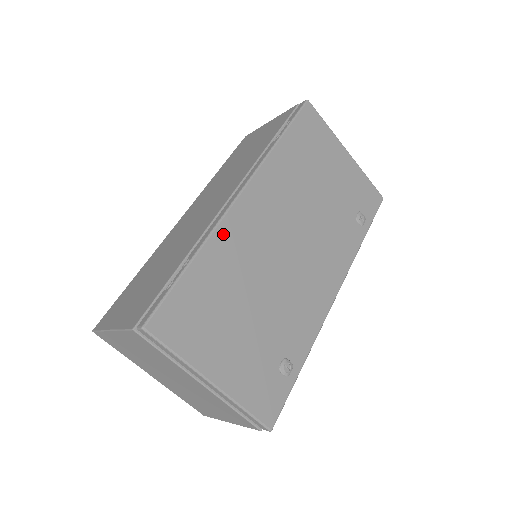
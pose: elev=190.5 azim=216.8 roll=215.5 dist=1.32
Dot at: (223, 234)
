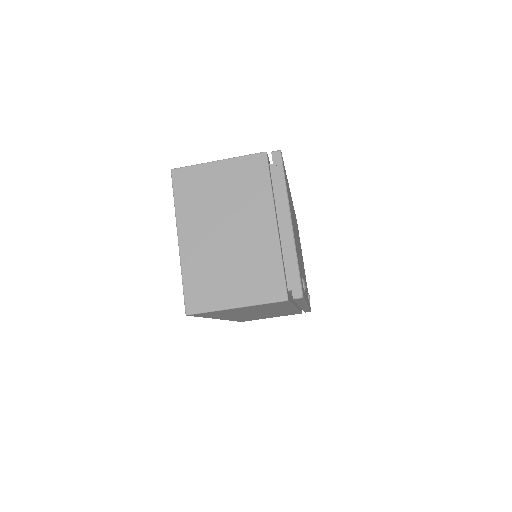
Dot at: occluded
